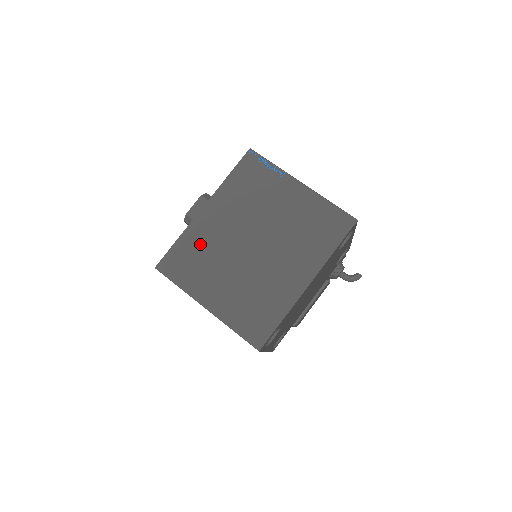
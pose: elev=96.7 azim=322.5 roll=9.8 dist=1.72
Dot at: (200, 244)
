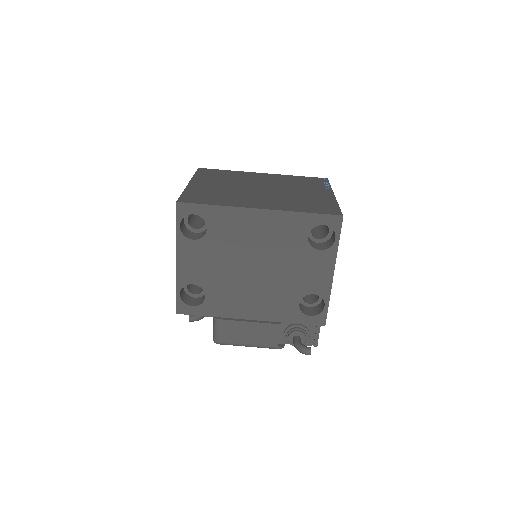
Dot at: (235, 175)
